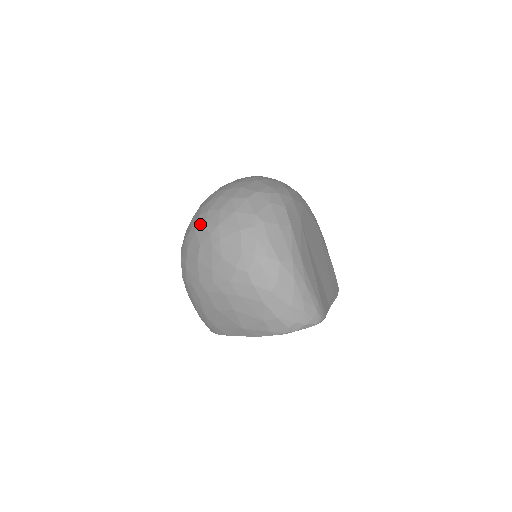
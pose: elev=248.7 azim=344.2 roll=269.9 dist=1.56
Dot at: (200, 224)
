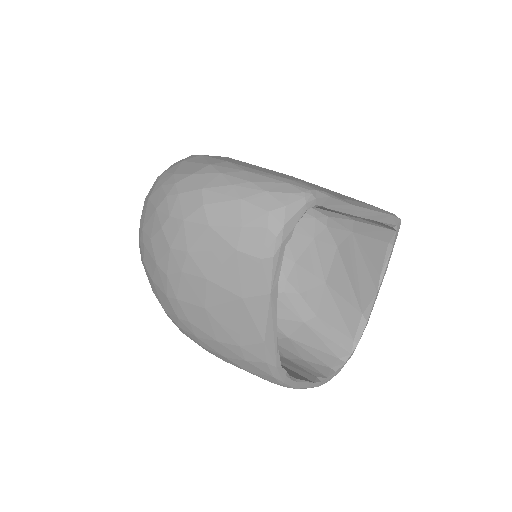
Dot at: occluded
